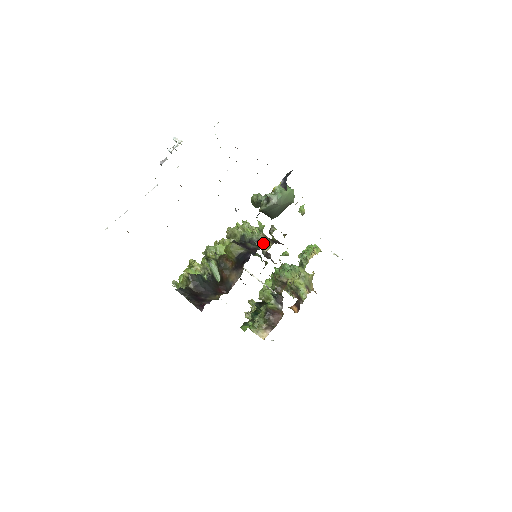
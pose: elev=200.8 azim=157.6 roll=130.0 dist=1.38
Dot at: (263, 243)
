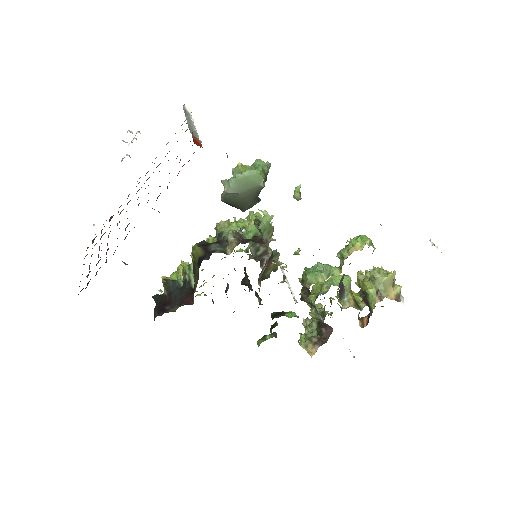
Dot at: (230, 243)
